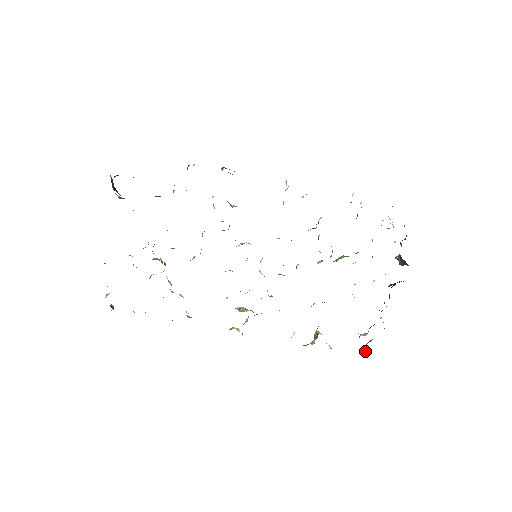
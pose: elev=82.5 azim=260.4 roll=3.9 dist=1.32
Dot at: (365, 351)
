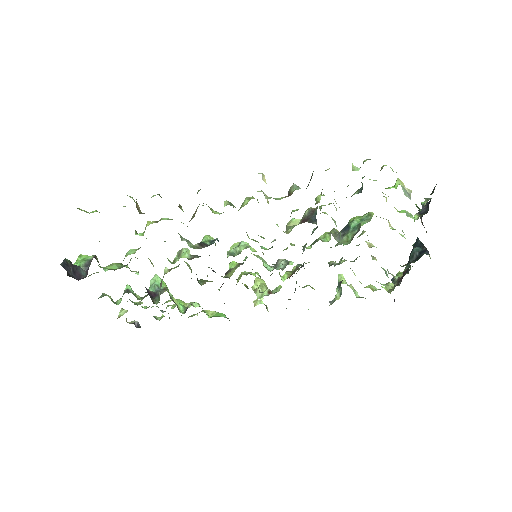
Dot at: occluded
